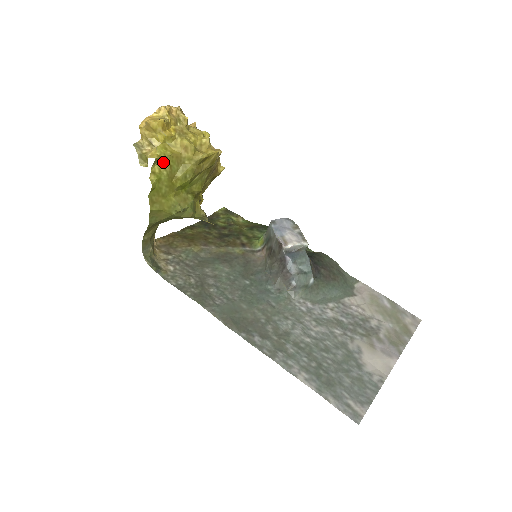
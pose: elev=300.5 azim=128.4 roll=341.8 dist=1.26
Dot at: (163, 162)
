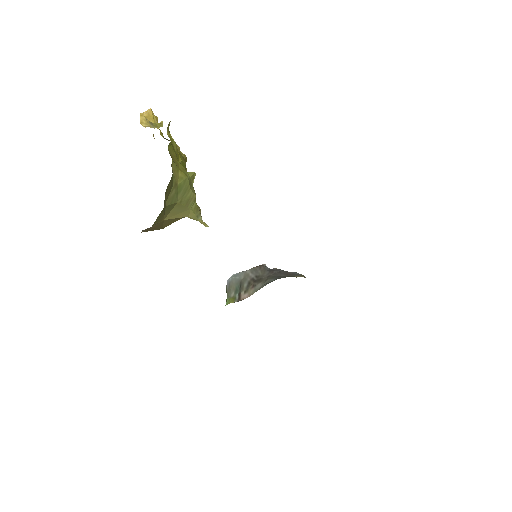
Dot at: (170, 134)
